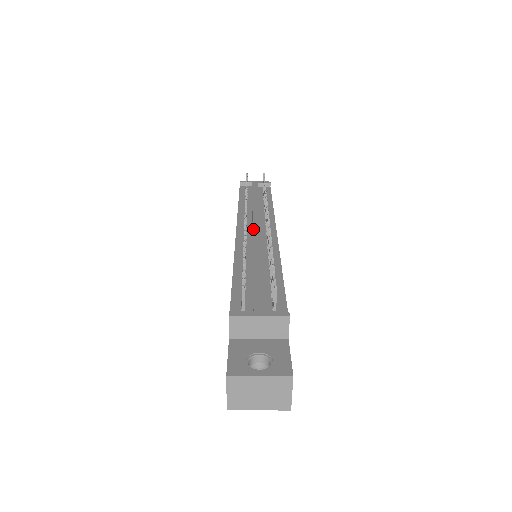
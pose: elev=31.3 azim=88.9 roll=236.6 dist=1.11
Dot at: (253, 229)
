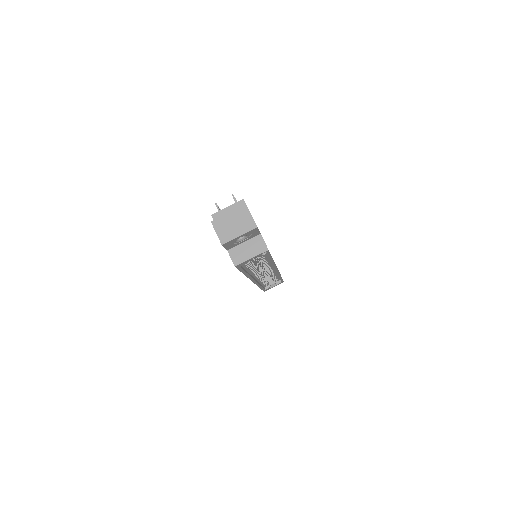
Dot at: occluded
